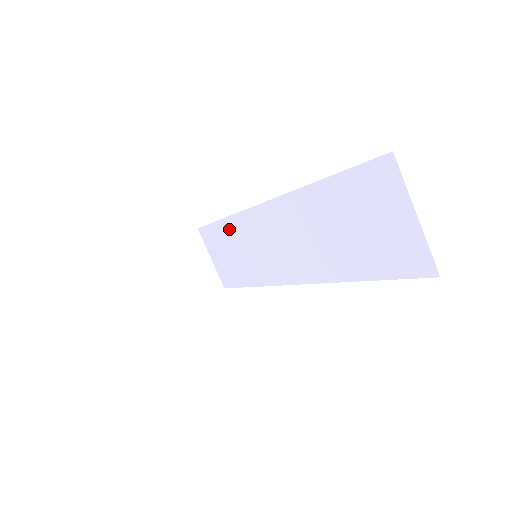
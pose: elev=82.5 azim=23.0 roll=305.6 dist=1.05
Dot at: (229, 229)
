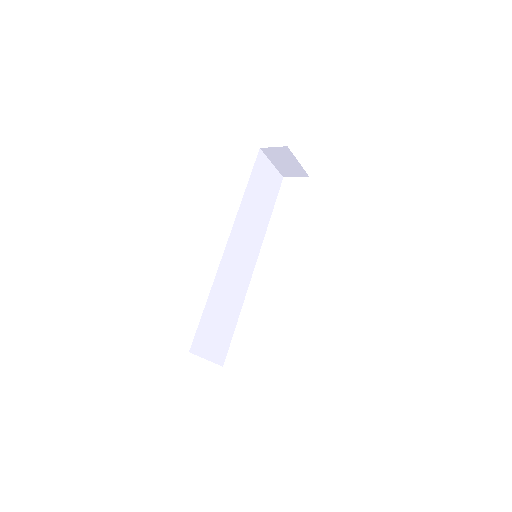
Dot at: occluded
